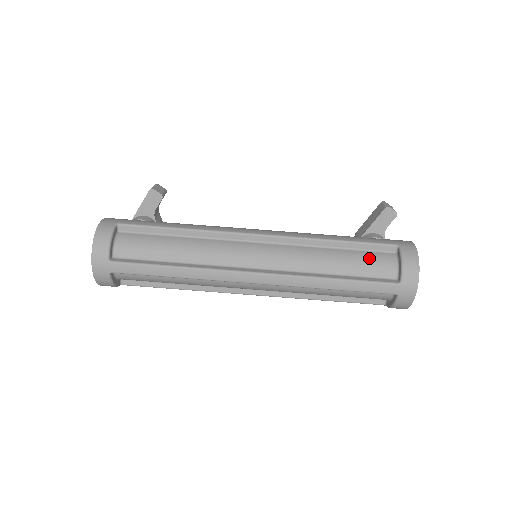
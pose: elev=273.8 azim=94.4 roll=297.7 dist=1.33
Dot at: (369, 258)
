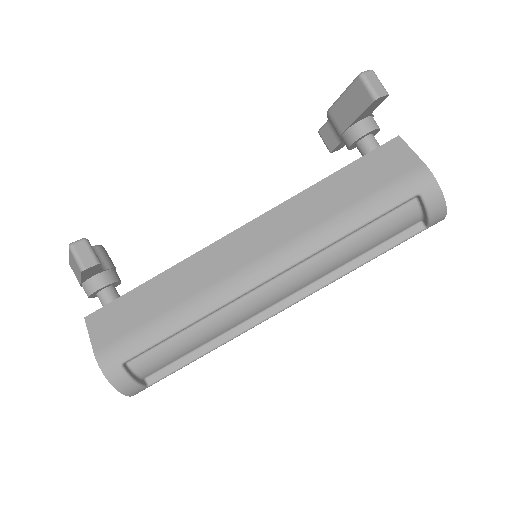
Dot at: (390, 224)
